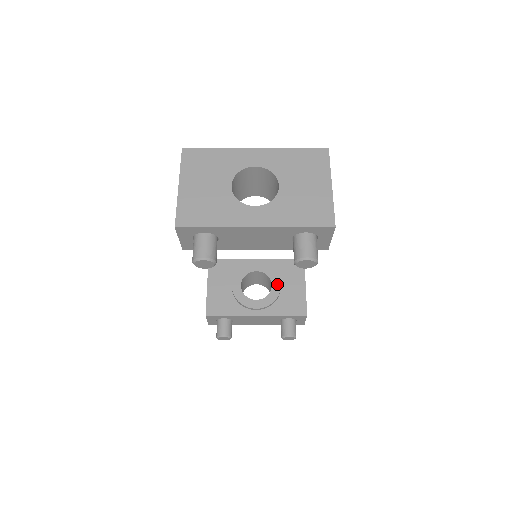
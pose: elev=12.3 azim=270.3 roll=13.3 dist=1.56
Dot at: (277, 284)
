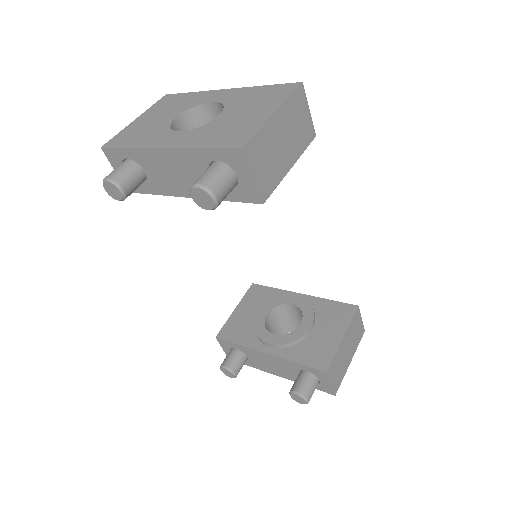
Dot at: (307, 323)
